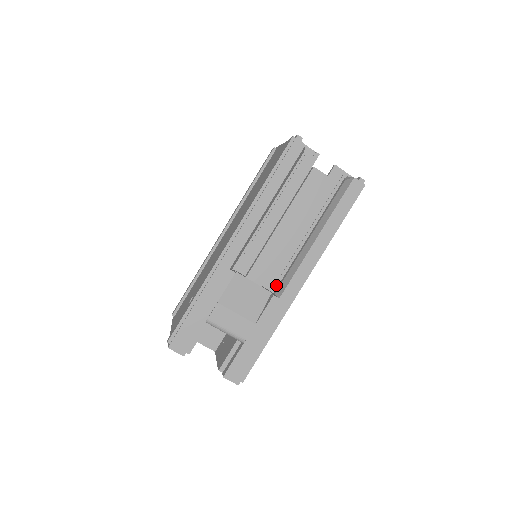
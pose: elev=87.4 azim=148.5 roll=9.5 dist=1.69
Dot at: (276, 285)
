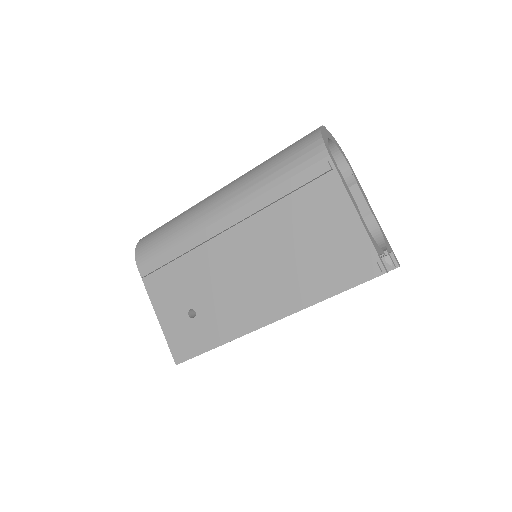
Dot at: occluded
